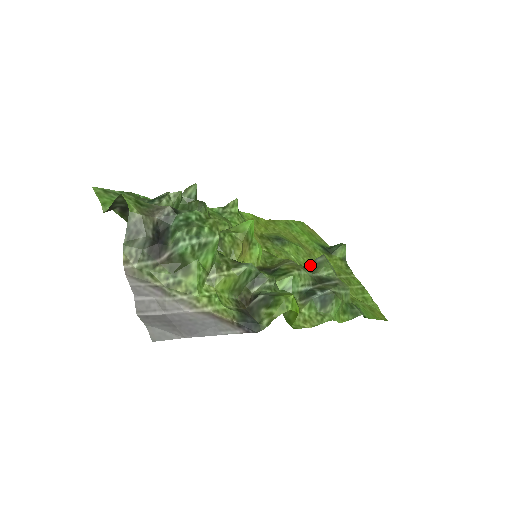
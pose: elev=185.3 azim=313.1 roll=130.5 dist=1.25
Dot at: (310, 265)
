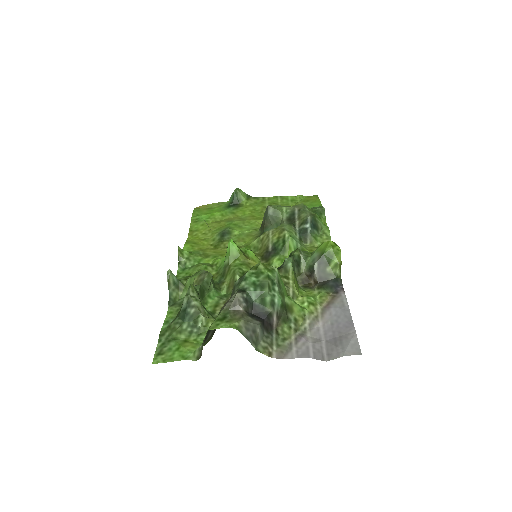
Dot at: (270, 221)
